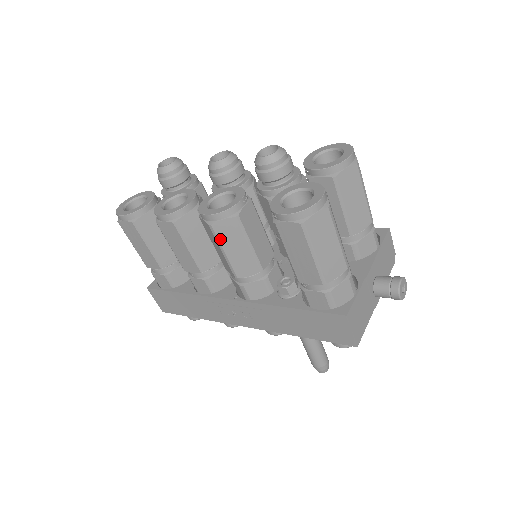
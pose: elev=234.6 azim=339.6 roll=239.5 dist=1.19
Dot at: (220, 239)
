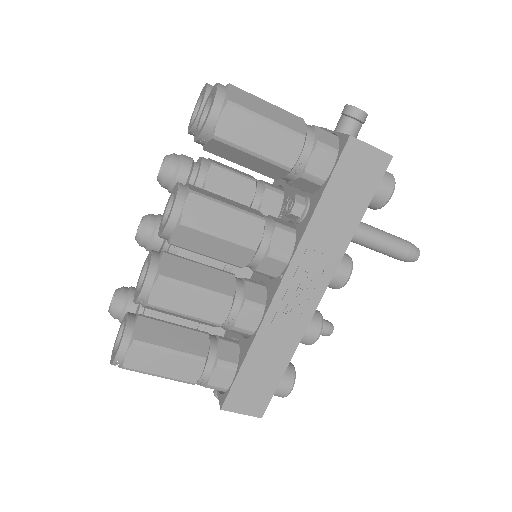
Dot at: (203, 226)
